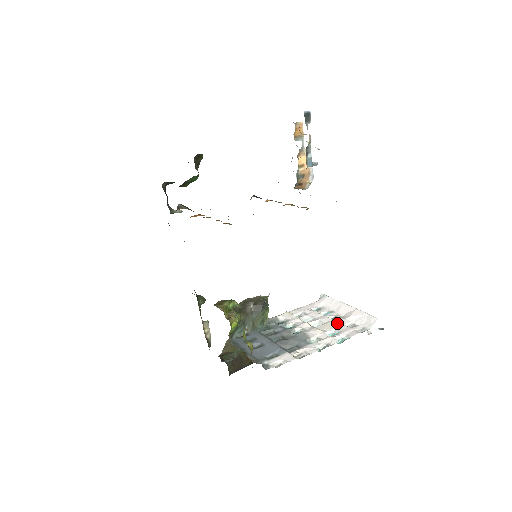
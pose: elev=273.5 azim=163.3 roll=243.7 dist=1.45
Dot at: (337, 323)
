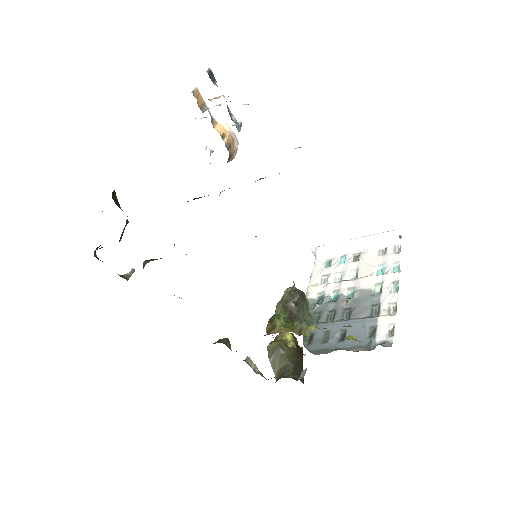
Dot at: (368, 260)
